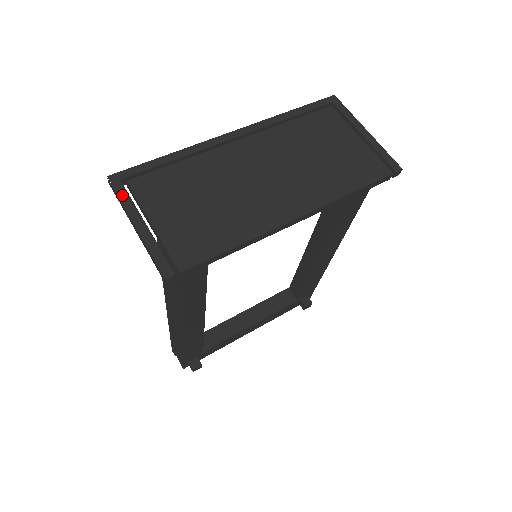
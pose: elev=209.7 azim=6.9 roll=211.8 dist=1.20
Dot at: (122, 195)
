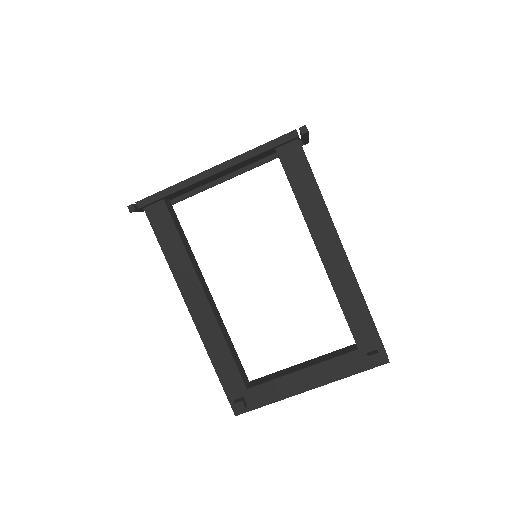
Dot at: occluded
